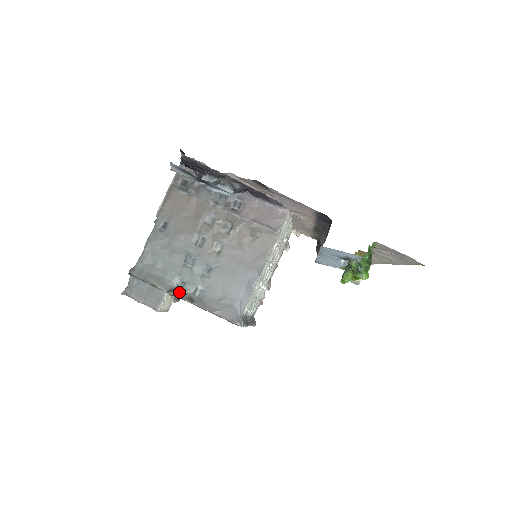
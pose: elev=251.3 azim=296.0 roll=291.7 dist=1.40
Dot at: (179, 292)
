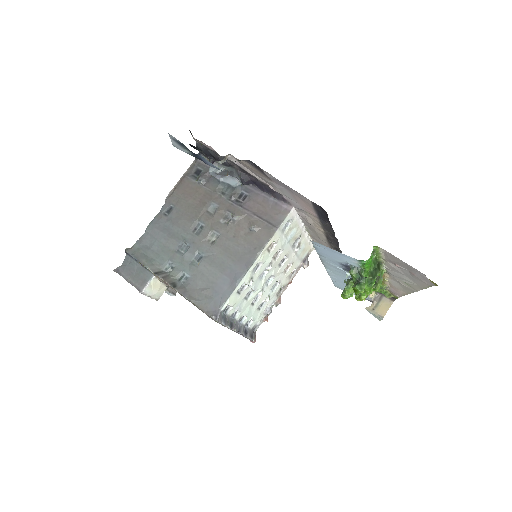
Dot at: (165, 276)
